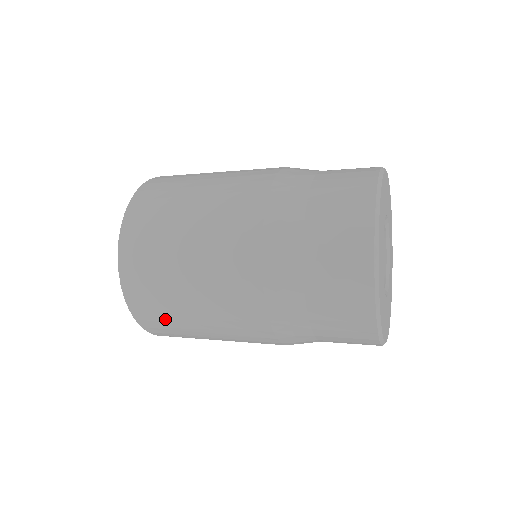
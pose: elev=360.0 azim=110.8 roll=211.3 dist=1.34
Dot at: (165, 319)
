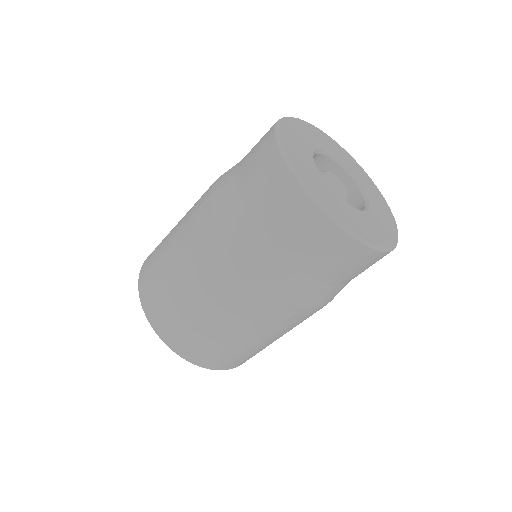
Dot at: (220, 352)
